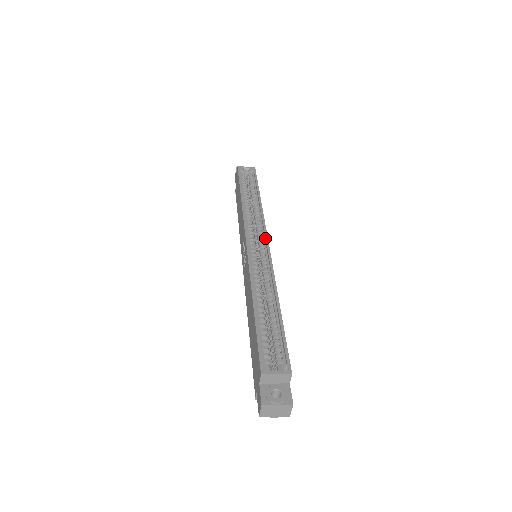
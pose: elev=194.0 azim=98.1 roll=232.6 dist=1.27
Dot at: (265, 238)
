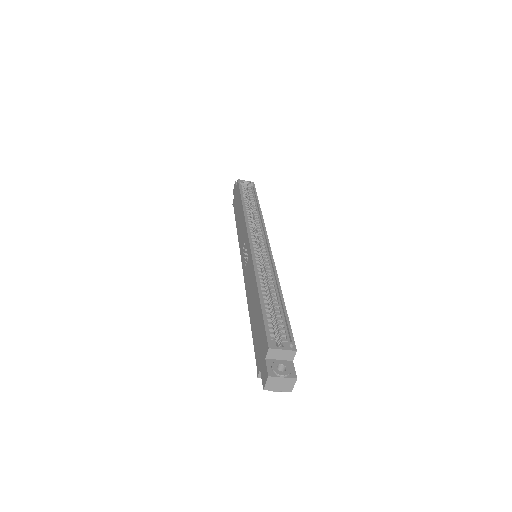
Dot at: (266, 240)
